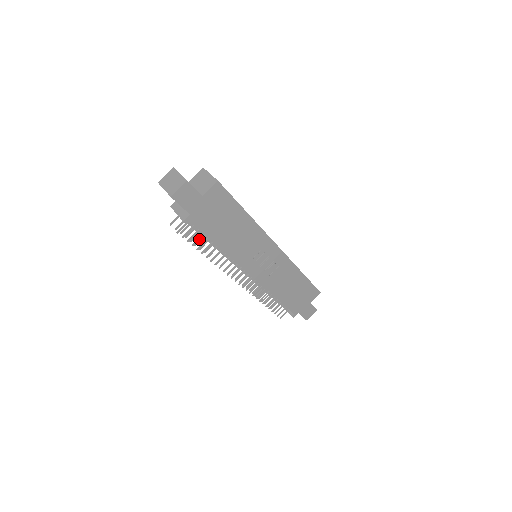
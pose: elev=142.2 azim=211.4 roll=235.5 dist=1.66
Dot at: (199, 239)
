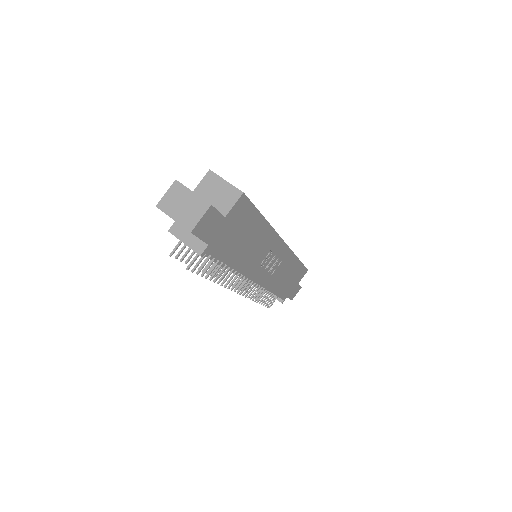
Dot at: occluded
